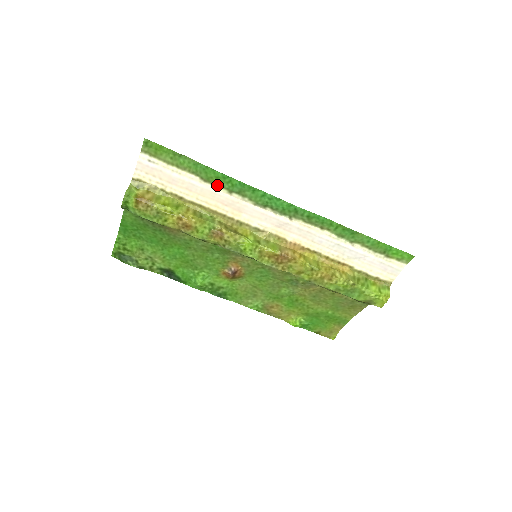
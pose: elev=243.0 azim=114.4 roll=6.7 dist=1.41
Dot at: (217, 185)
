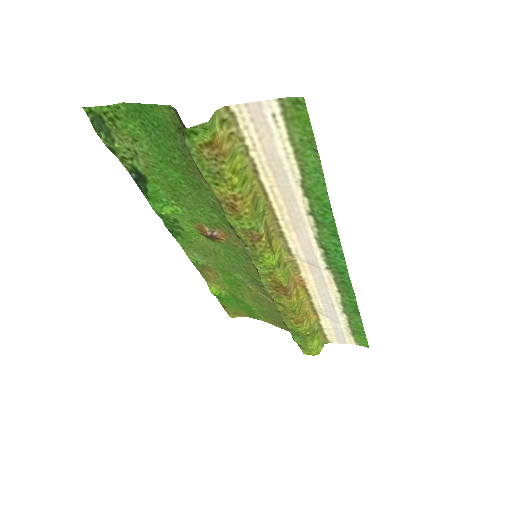
Dot at: (308, 199)
